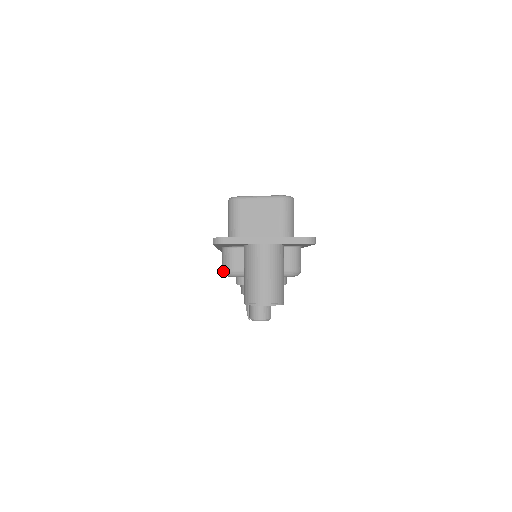
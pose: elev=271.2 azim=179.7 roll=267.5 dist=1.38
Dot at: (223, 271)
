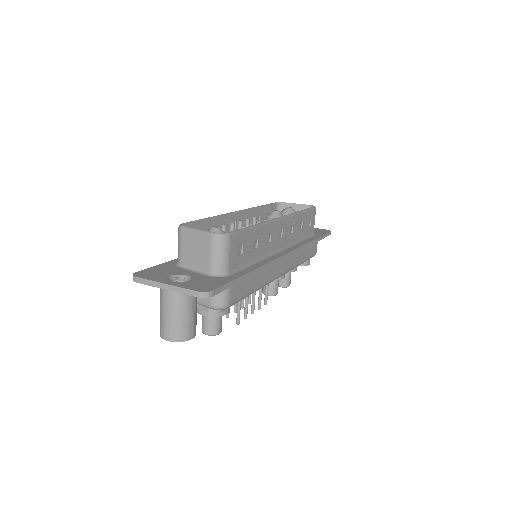
Dot at: occluded
